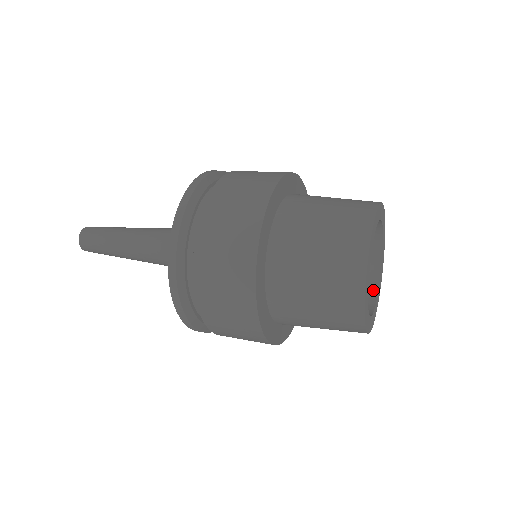
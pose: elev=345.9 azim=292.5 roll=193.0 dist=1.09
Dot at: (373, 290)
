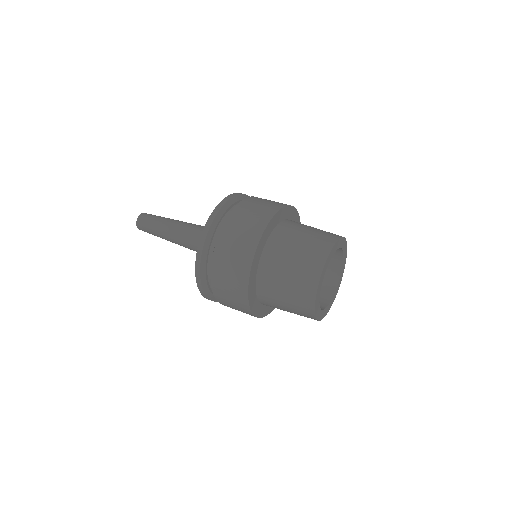
Dot at: (330, 295)
